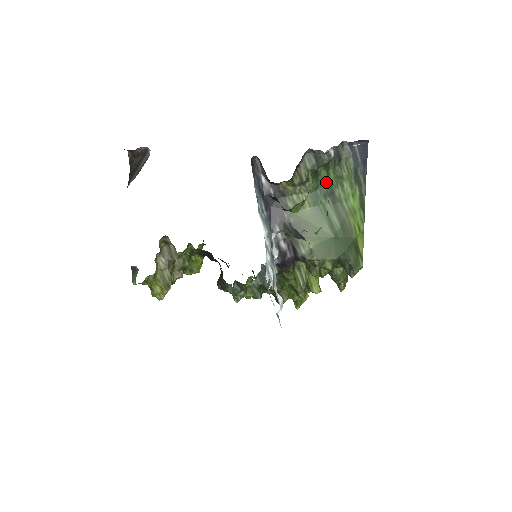
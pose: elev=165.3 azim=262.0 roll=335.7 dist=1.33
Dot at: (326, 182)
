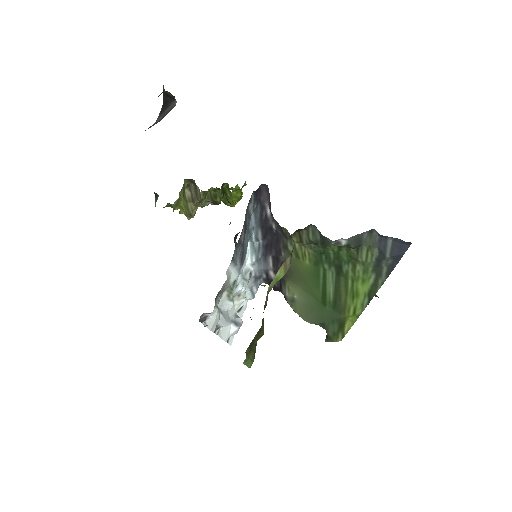
Dot at: (336, 253)
